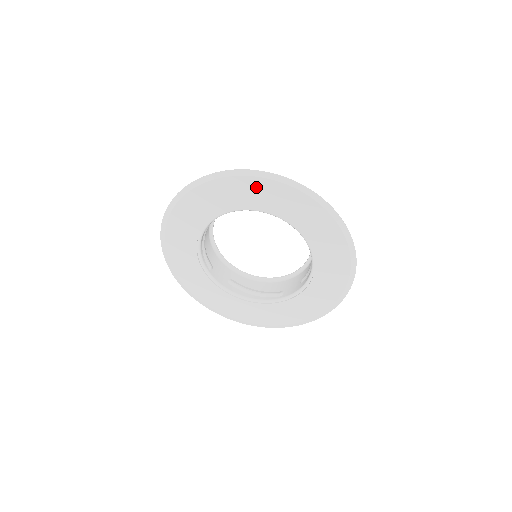
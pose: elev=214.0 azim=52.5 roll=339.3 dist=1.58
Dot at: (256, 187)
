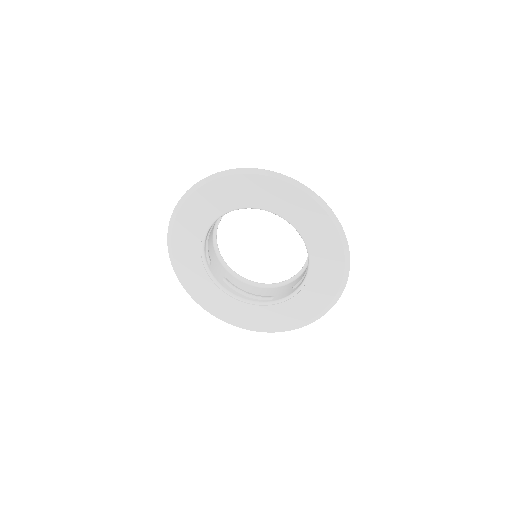
Dot at: (271, 187)
